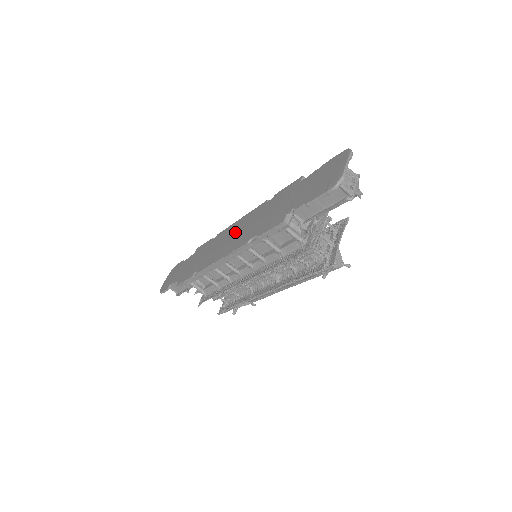
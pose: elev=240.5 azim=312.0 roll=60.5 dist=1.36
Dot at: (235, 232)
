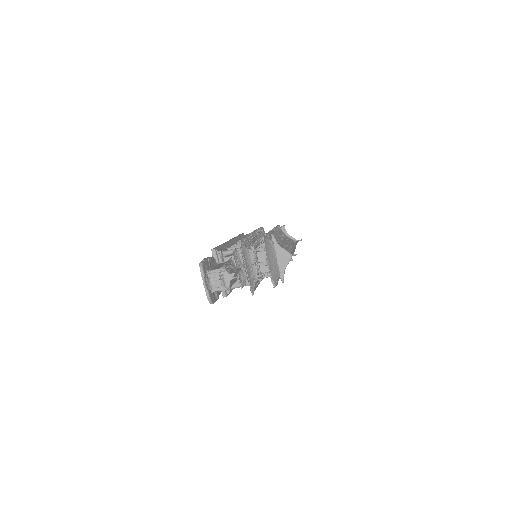
Dot at: occluded
